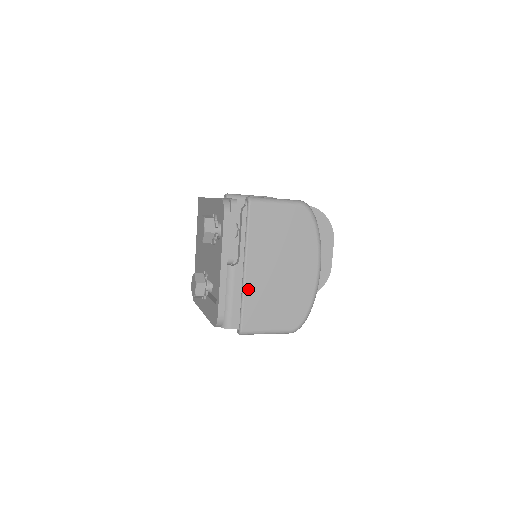
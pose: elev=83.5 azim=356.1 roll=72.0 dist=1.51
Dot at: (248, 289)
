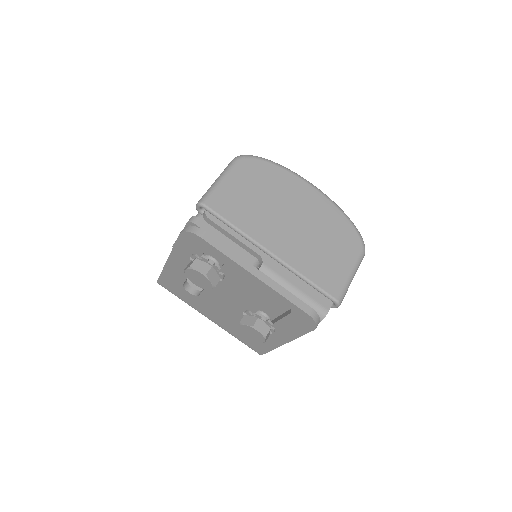
Dot at: (296, 265)
